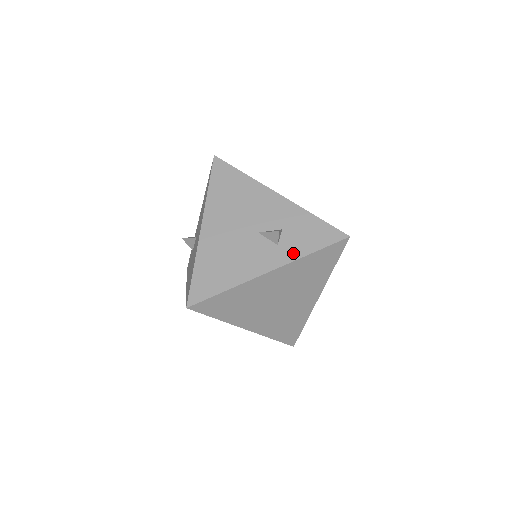
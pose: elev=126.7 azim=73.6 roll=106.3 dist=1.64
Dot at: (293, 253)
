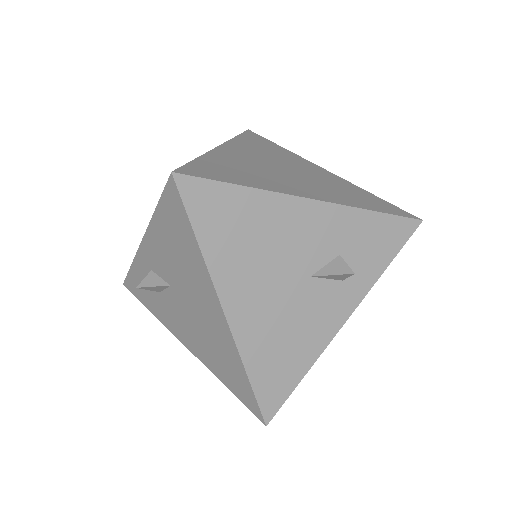
Dot at: (365, 281)
